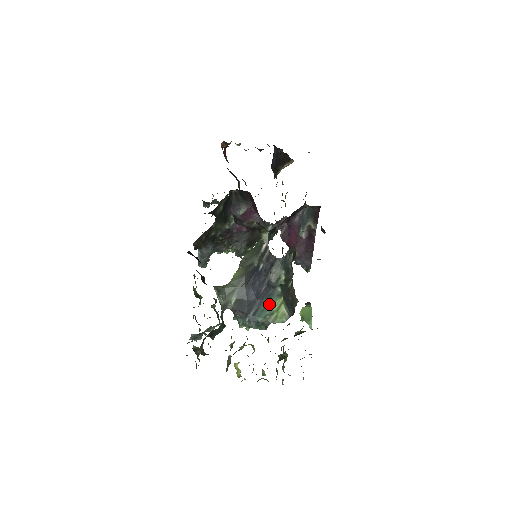
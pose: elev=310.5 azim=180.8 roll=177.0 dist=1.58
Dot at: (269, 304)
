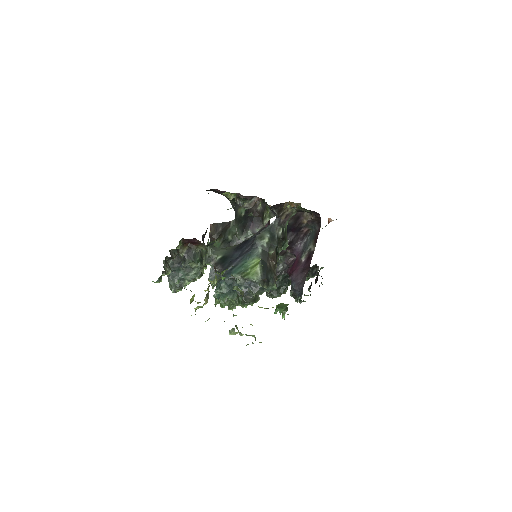
Dot at: (247, 262)
